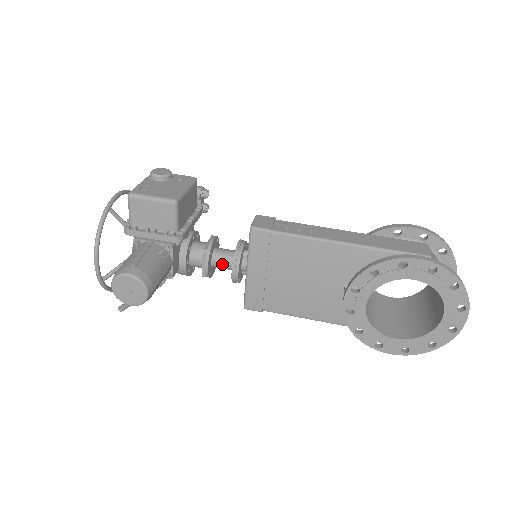
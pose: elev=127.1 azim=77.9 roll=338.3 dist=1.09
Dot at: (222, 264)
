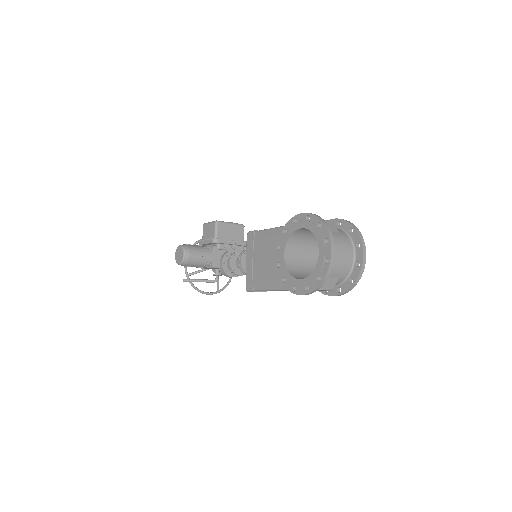
Dot at: occluded
